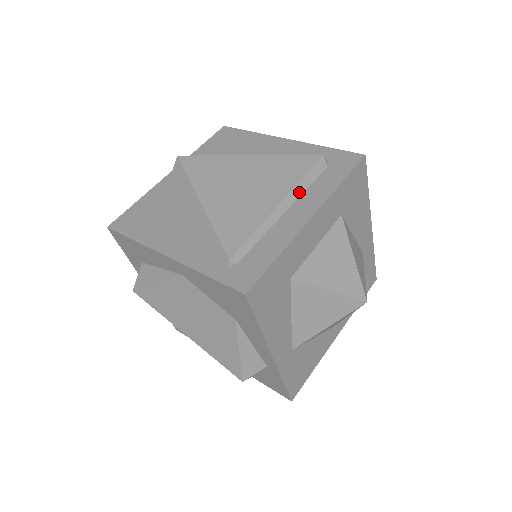
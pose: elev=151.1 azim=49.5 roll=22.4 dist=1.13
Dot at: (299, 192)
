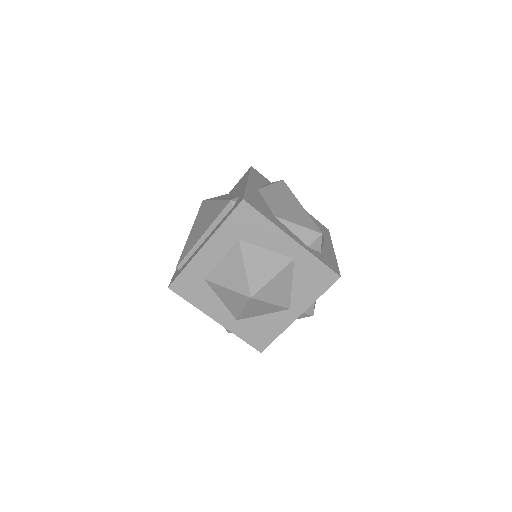
Dot at: (213, 227)
